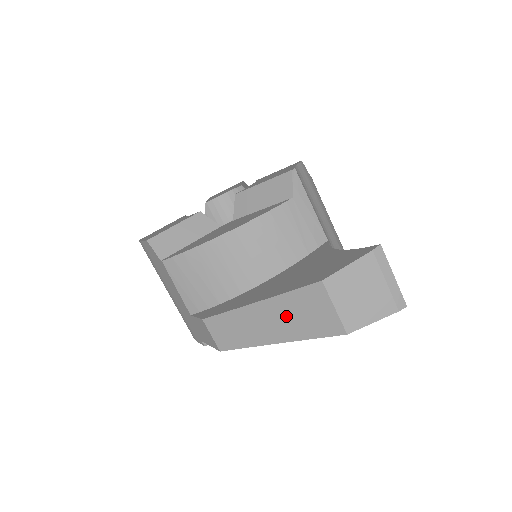
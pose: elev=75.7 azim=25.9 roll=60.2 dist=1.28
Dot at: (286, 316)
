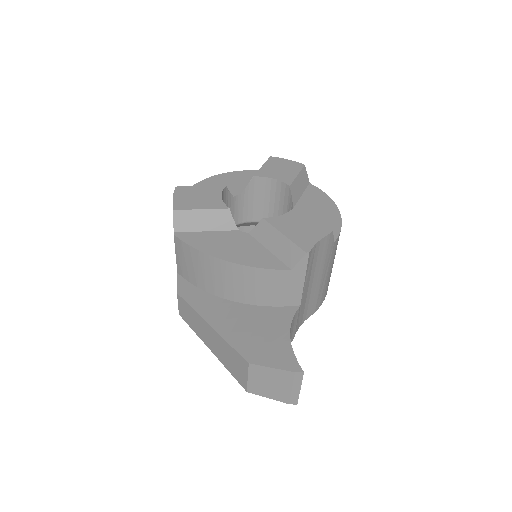
Dot at: (221, 349)
